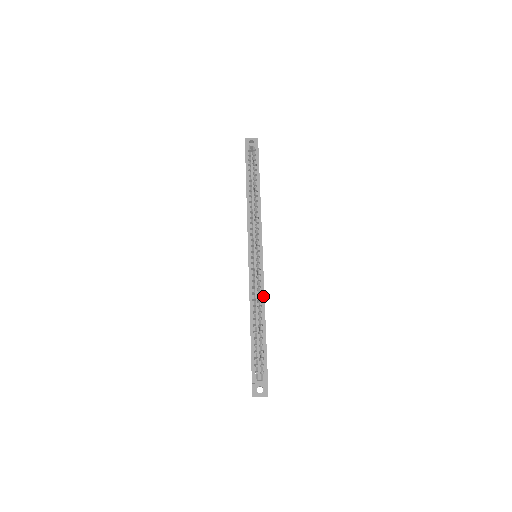
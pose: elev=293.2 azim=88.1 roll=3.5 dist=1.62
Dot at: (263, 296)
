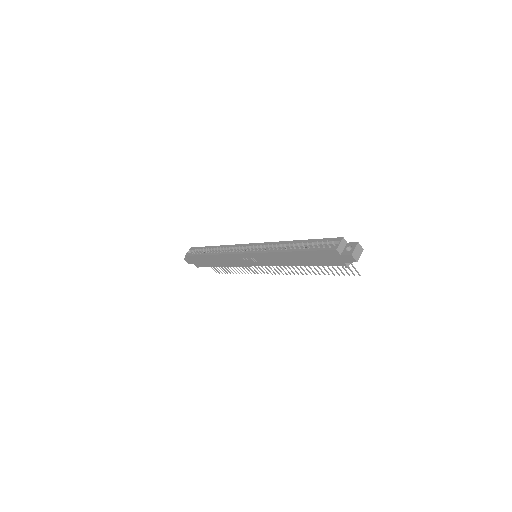
Dot at: (280, 242)
